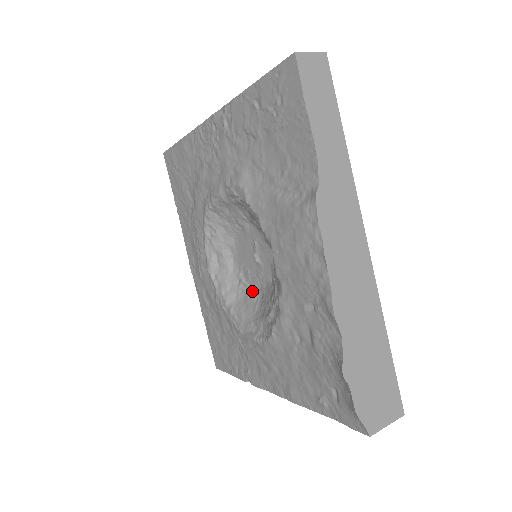
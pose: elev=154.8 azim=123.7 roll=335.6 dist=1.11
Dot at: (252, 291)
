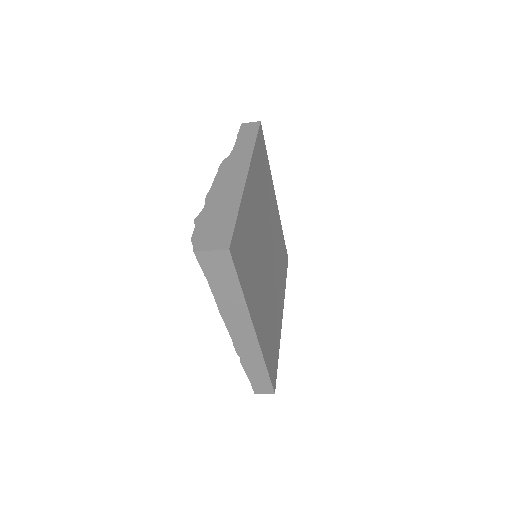
Dot at: occluded
